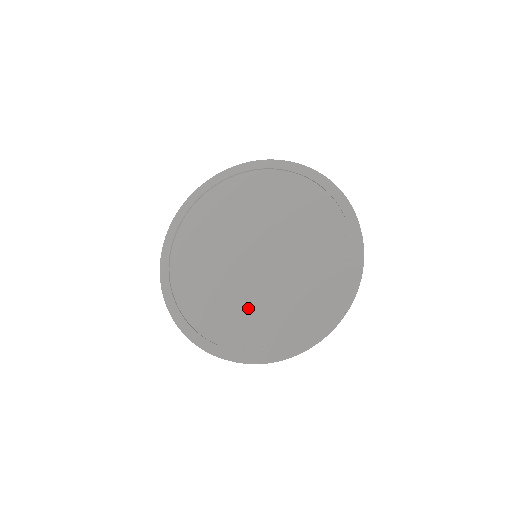
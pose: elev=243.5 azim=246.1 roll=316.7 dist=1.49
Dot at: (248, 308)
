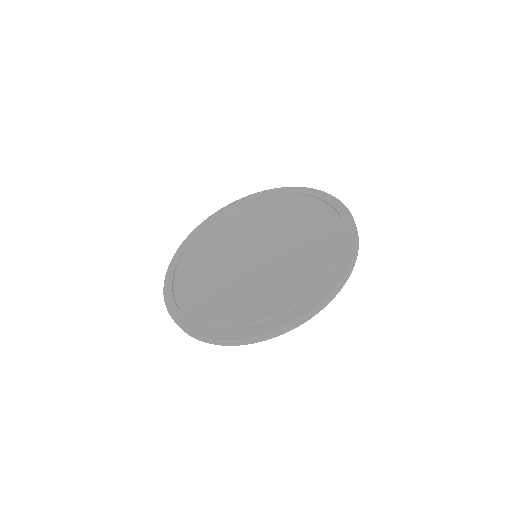
Dot at: (243, 294)
